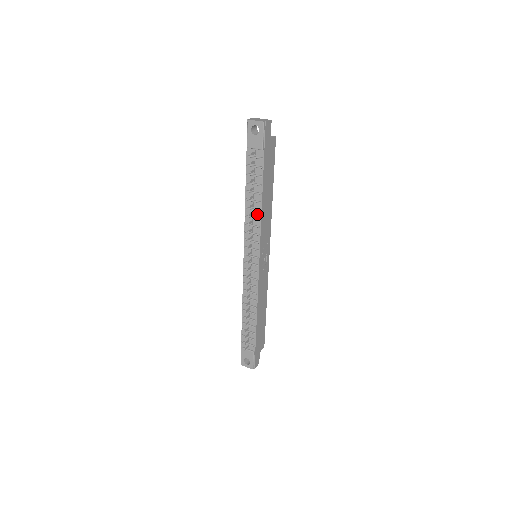
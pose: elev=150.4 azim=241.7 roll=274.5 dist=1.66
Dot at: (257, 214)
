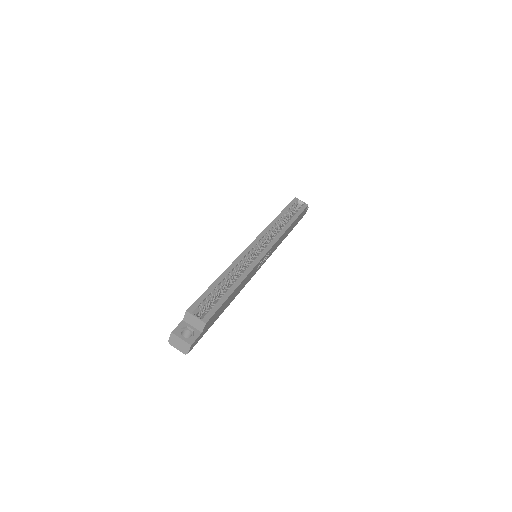
Dot at: occluded
